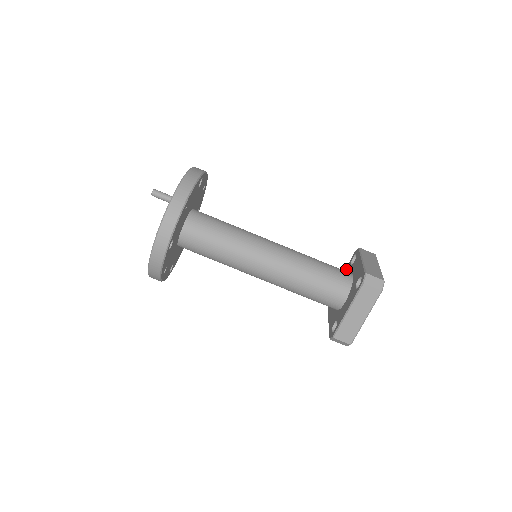
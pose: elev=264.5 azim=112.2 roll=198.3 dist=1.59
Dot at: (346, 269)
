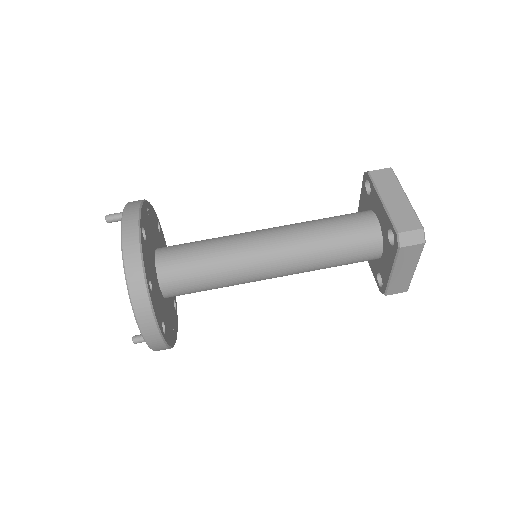
Dot at: occluded
